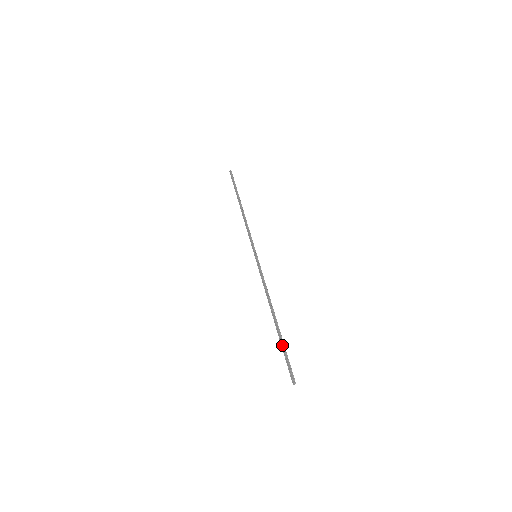
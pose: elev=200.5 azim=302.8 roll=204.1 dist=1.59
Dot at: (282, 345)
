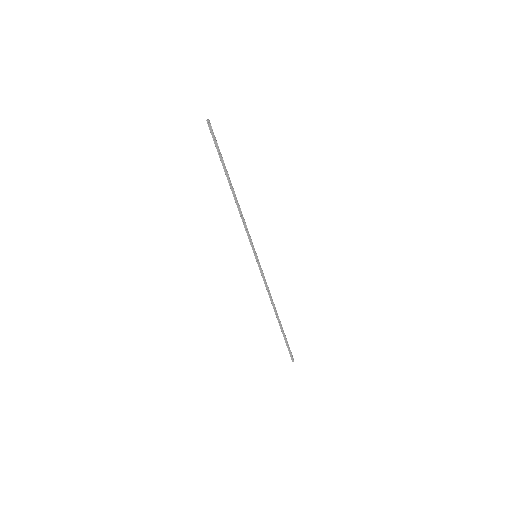
Dot at: (285, 337)
